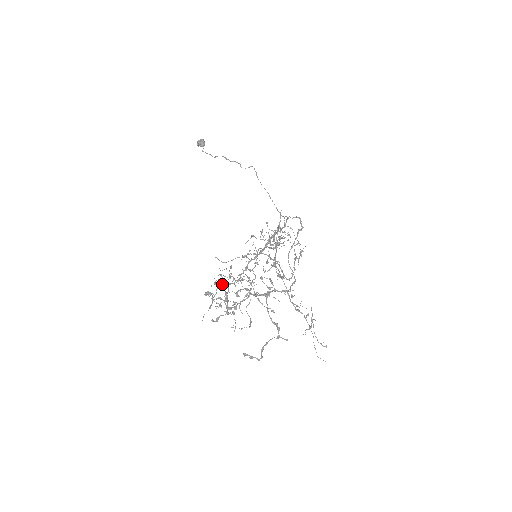
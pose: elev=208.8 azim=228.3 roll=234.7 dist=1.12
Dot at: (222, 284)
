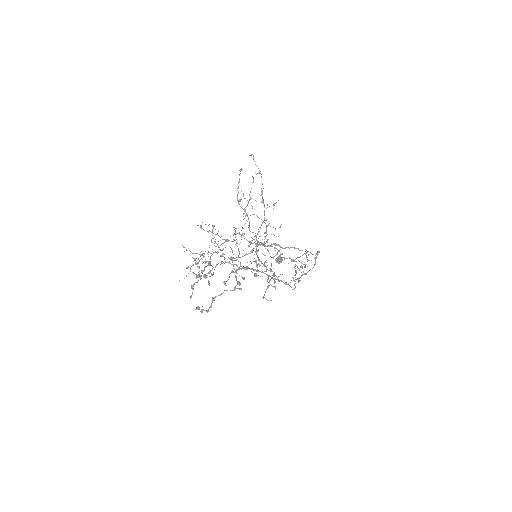
Dot at: occluded
